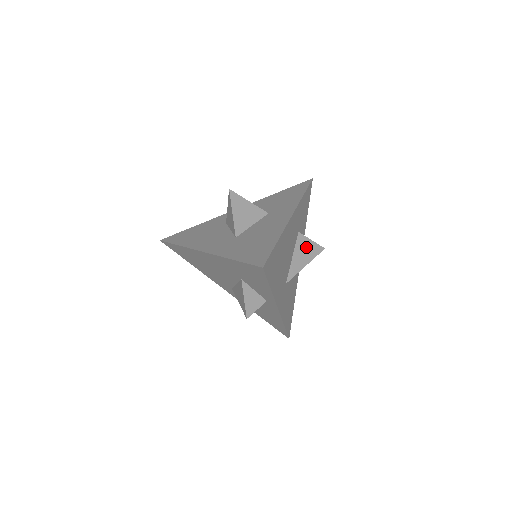
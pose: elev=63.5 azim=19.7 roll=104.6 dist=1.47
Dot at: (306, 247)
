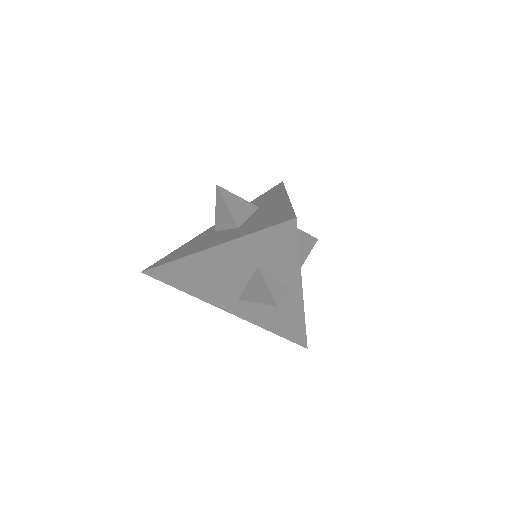
Dot at: (302, 238)
